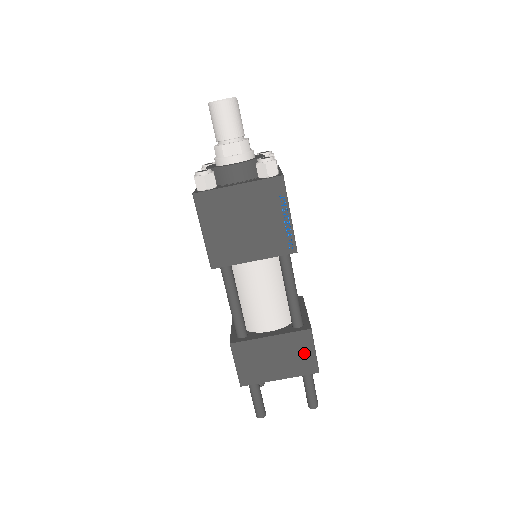
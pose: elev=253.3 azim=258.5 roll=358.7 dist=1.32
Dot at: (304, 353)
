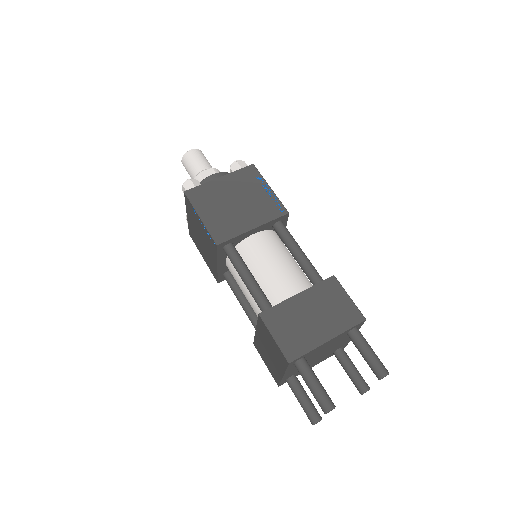
Dot at: (340, 302)
